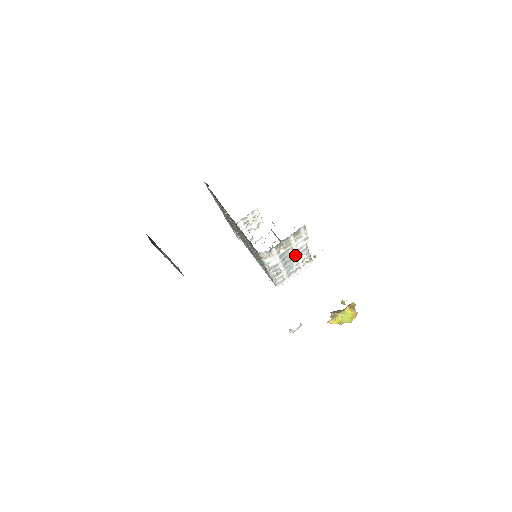
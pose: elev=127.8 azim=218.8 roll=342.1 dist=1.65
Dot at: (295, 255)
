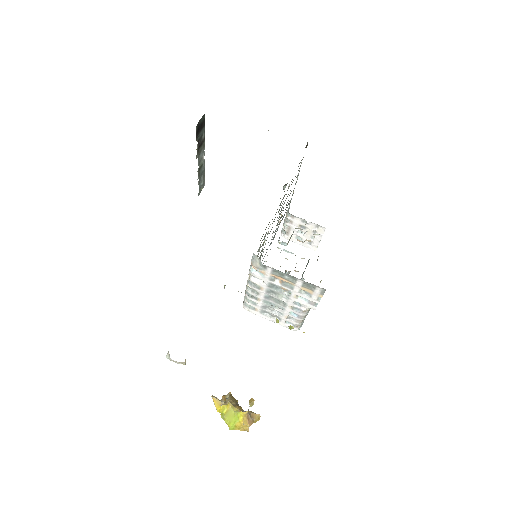
Dot at: (287, 303)
